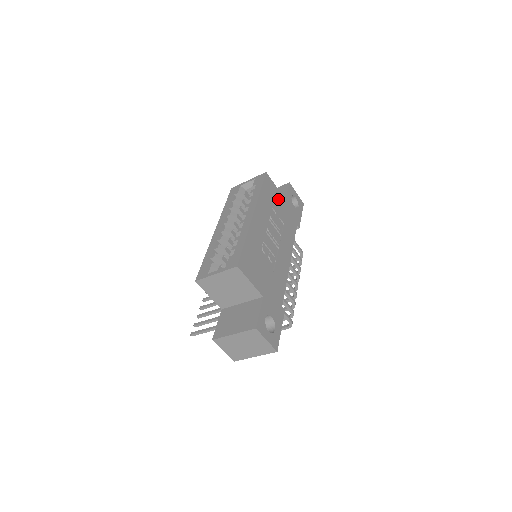
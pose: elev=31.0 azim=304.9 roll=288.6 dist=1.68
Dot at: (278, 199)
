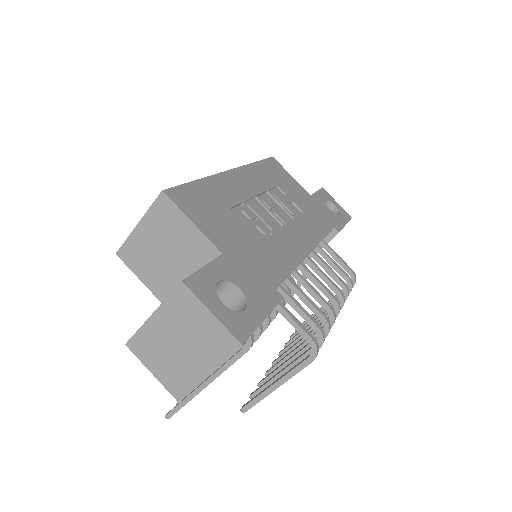
Dot at: (294, 187)
